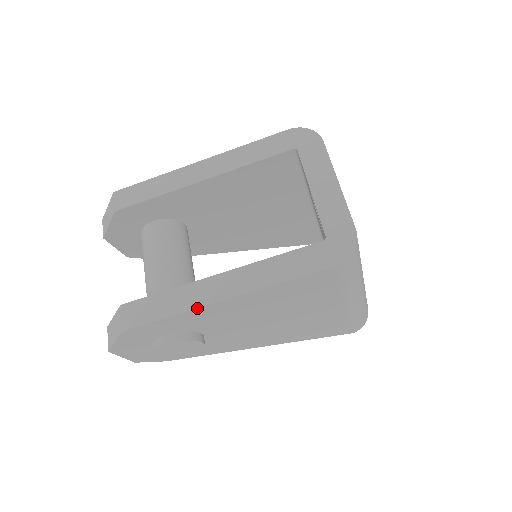
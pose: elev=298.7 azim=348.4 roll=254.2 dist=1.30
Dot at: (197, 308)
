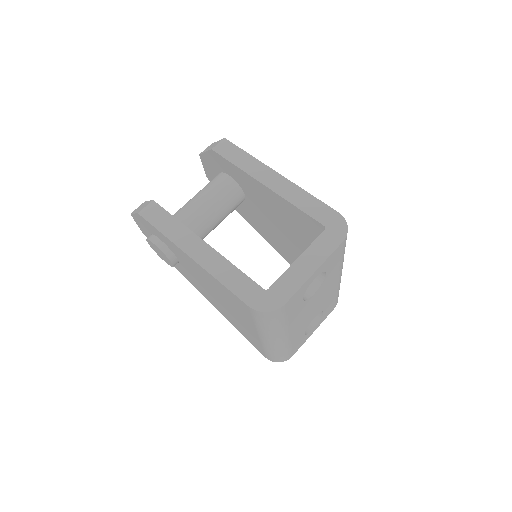
Dot at: (176, 245)
